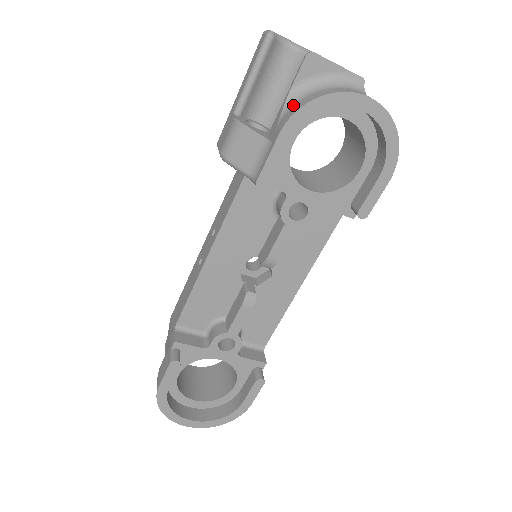
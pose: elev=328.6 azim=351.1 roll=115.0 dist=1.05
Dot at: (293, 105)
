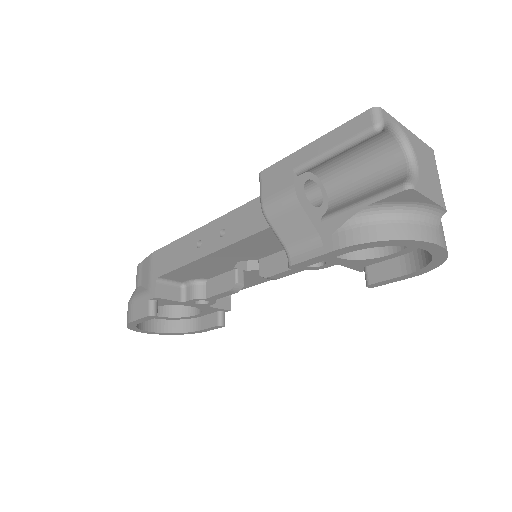
Dot at: (363, 223)
